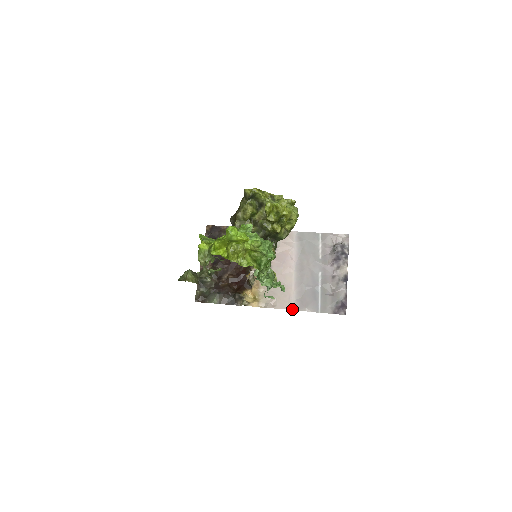
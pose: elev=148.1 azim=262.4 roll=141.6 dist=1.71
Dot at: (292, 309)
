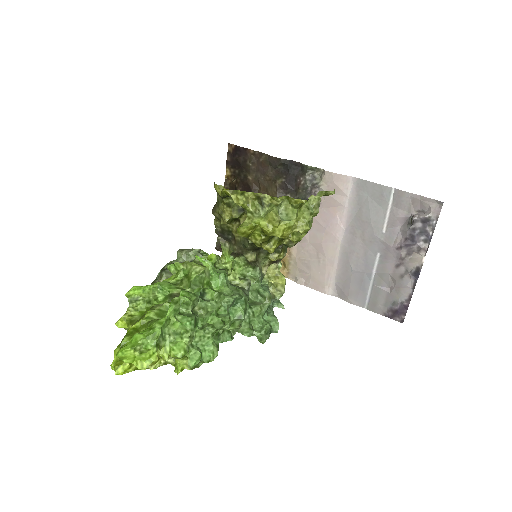
Dot at: (329, 293)
